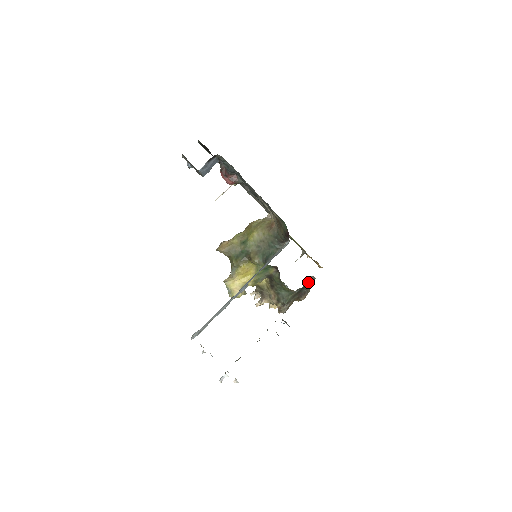
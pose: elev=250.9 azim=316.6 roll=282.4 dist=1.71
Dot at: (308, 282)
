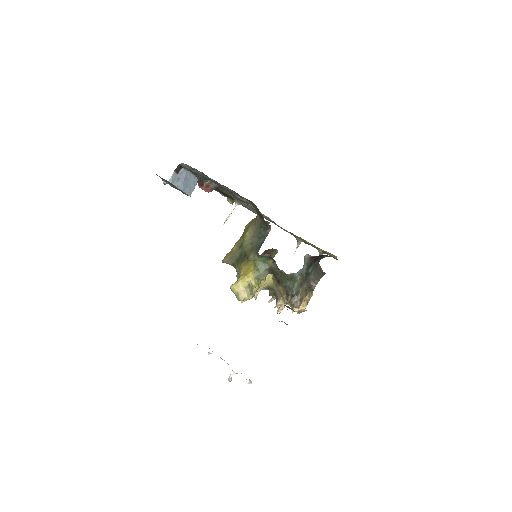
Dot at: (309, 264)
